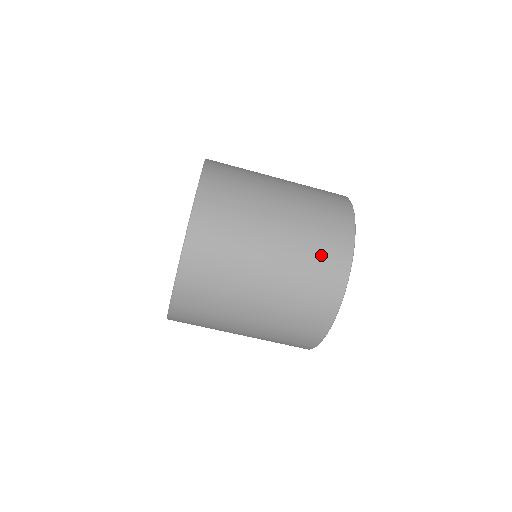
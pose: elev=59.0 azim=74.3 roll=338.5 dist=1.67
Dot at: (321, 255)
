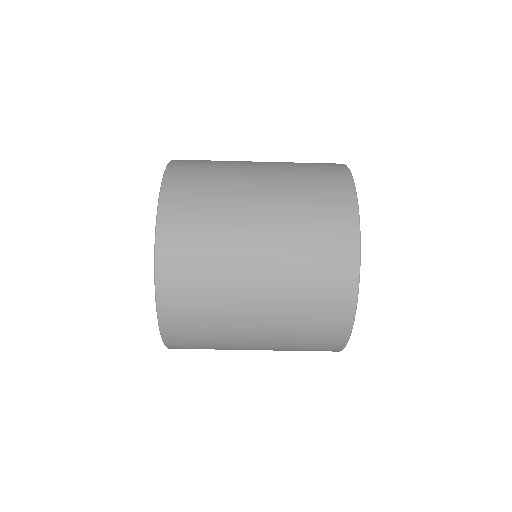
Dot at: (312, 340)
